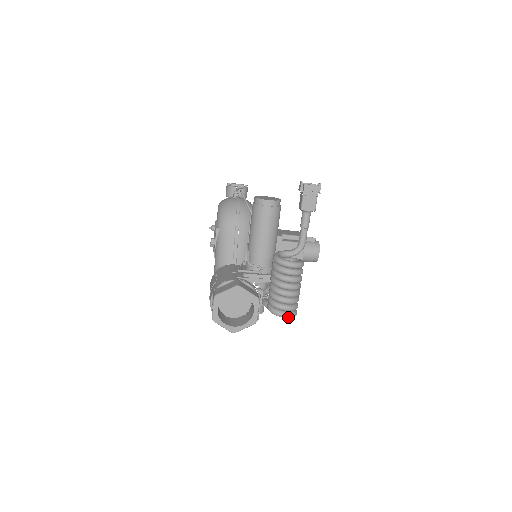
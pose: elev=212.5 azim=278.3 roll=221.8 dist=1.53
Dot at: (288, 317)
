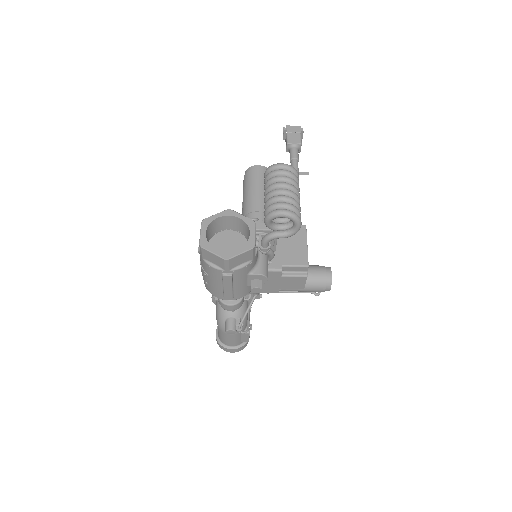
Dot at: (289, 214)
